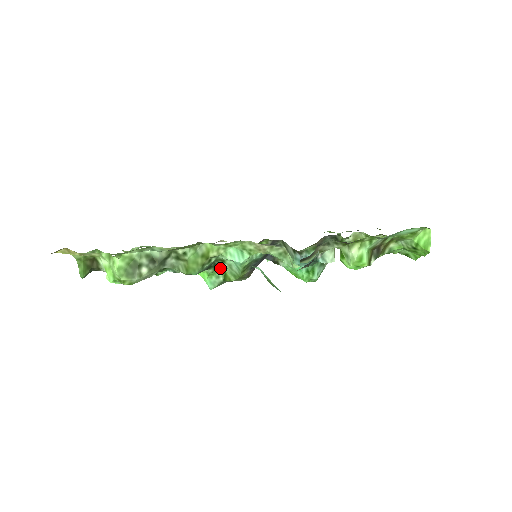
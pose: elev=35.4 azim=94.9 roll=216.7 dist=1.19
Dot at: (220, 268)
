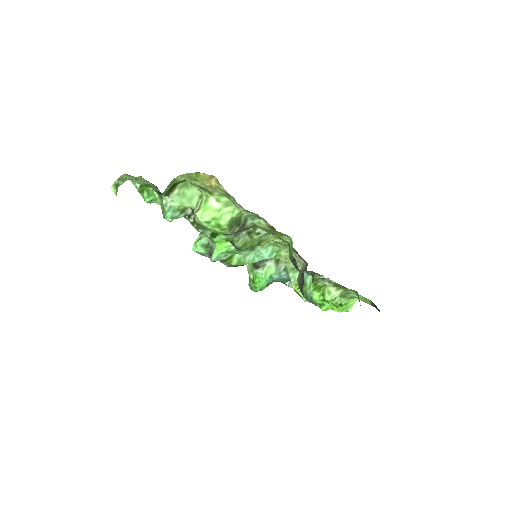
Dot at: (240, 252)
